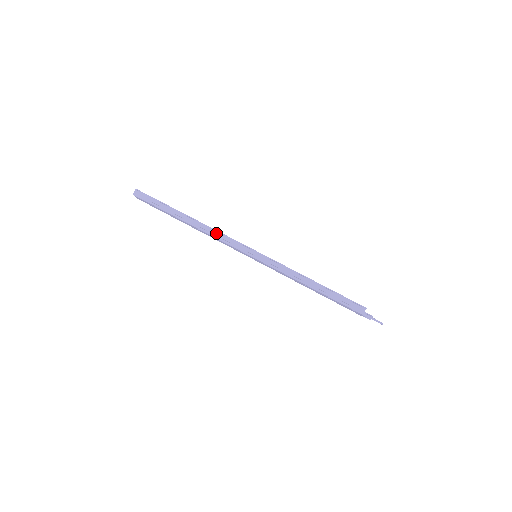
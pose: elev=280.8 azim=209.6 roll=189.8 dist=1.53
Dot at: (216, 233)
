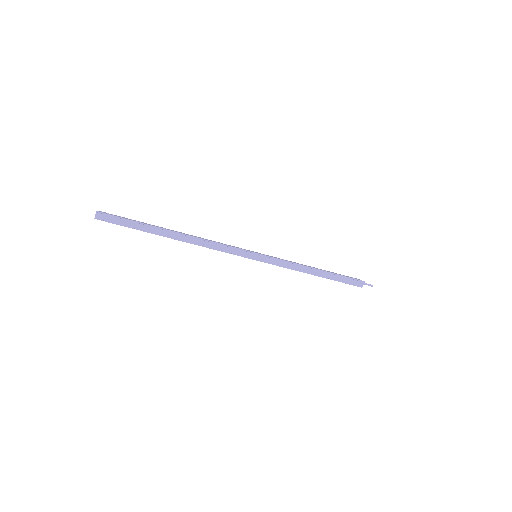
Dot at: (212, 244)
